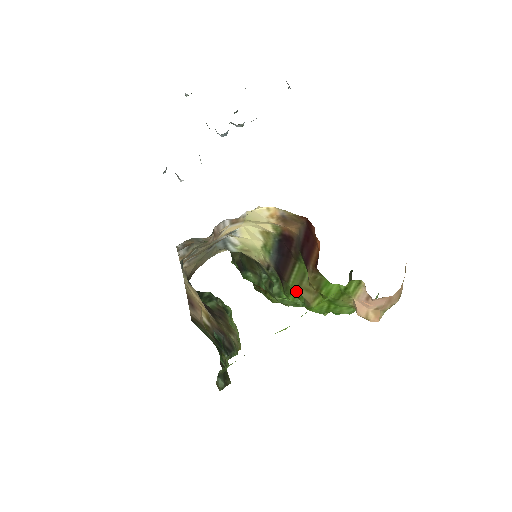
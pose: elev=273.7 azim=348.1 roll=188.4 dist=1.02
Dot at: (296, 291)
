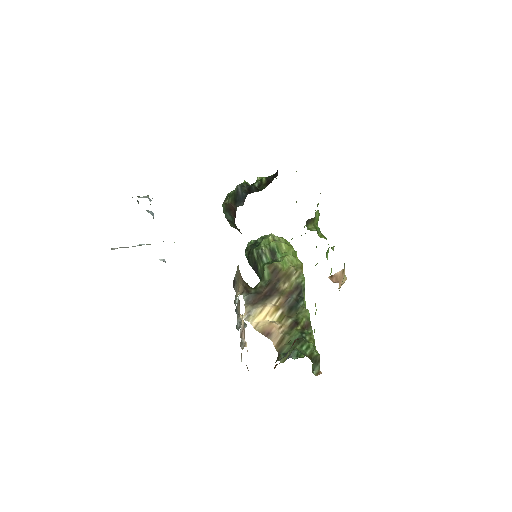
Dot at: occluded
